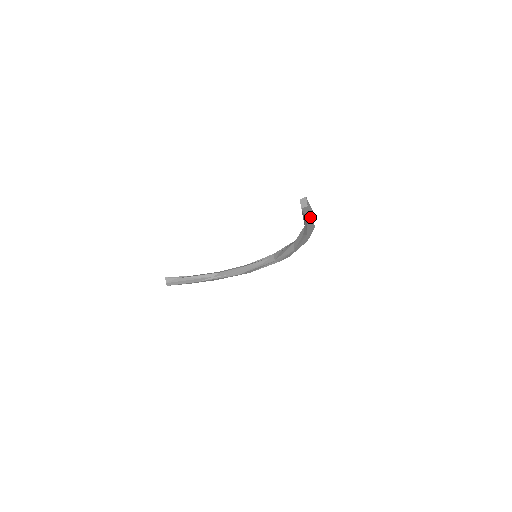
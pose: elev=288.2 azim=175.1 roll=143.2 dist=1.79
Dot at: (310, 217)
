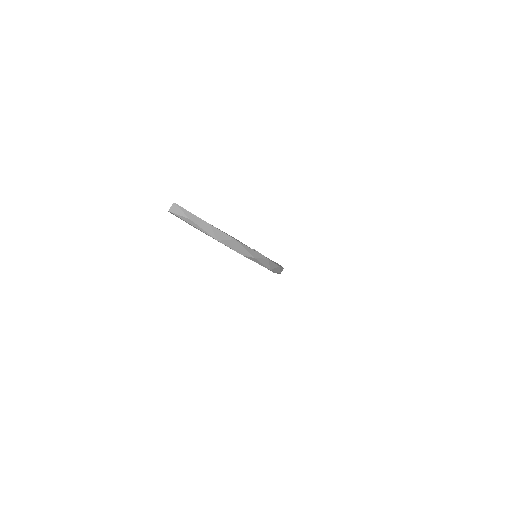
Dot at: (193, 225)
